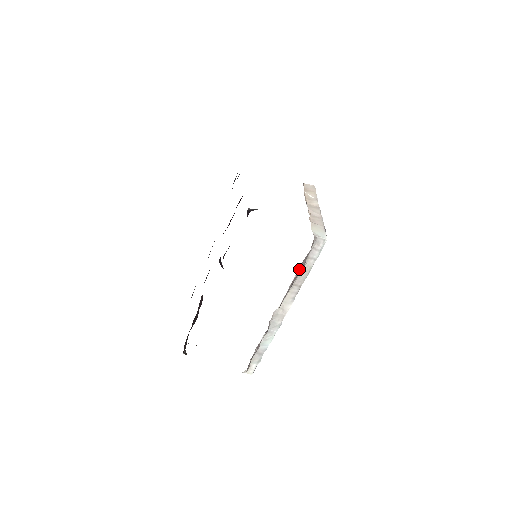
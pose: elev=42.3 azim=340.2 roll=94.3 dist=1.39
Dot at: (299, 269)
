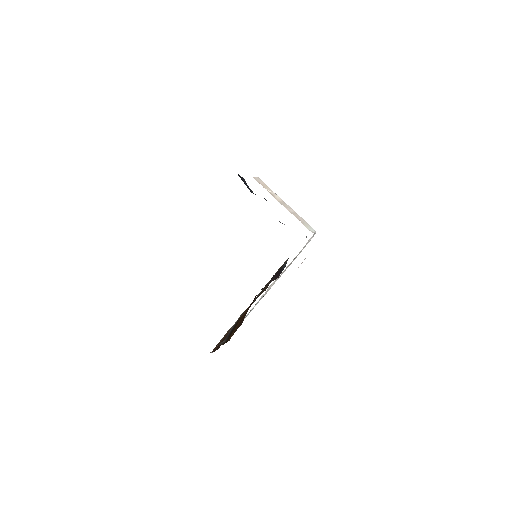
Dot at: occluded
